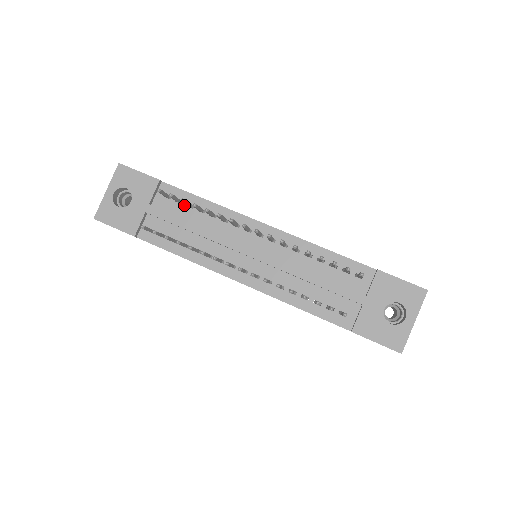
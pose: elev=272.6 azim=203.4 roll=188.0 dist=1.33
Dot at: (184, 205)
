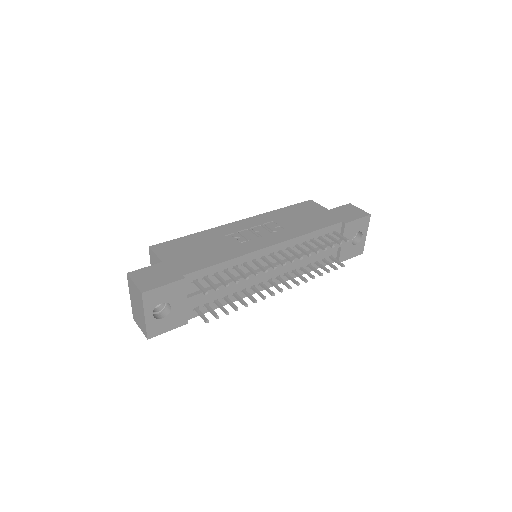
Dot at: (210, 277)
